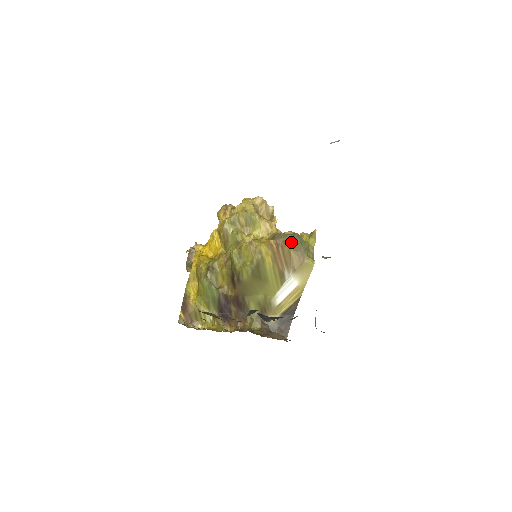
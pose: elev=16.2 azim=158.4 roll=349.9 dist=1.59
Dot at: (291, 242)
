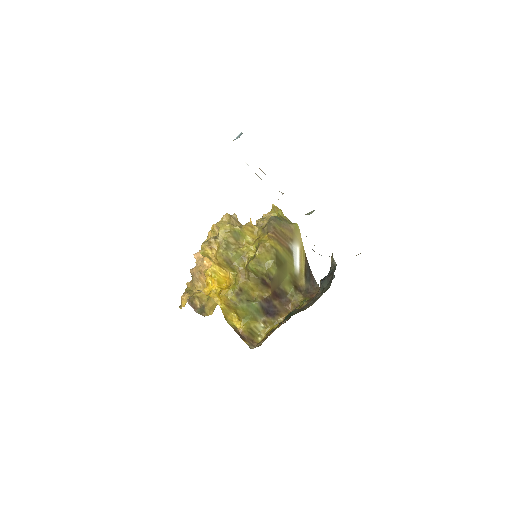
Dot at: (277, 224)
